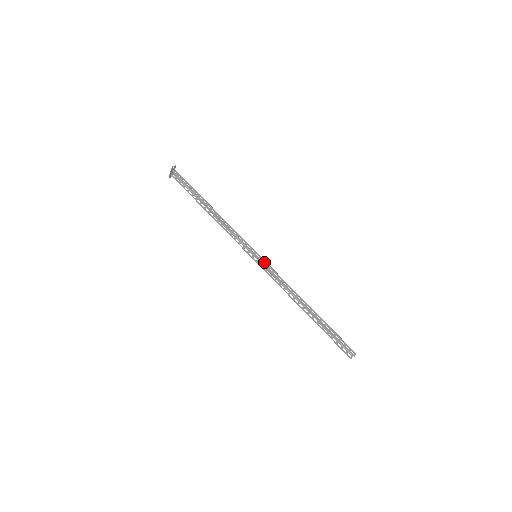
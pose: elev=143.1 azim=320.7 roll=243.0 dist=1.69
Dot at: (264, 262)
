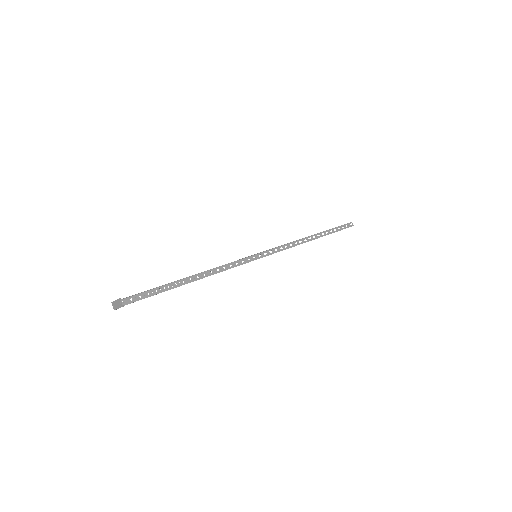
Dot at: (268, 253)
